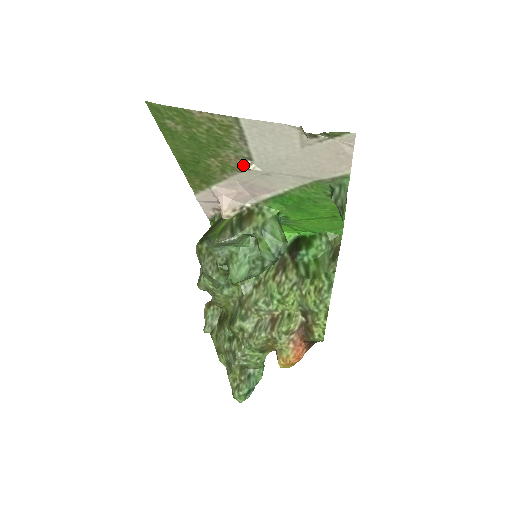
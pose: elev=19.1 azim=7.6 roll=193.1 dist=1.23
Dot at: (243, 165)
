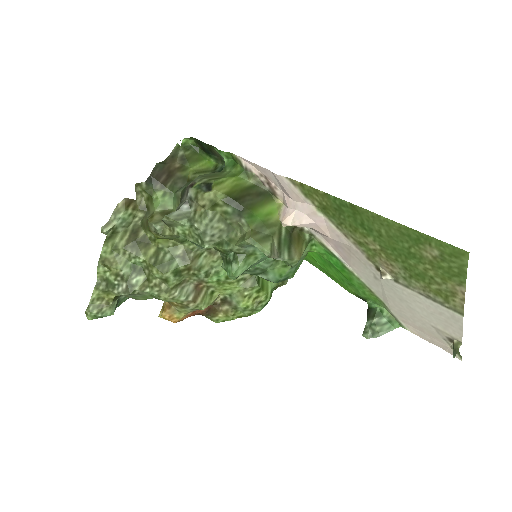
Dot at: (383, 270)
